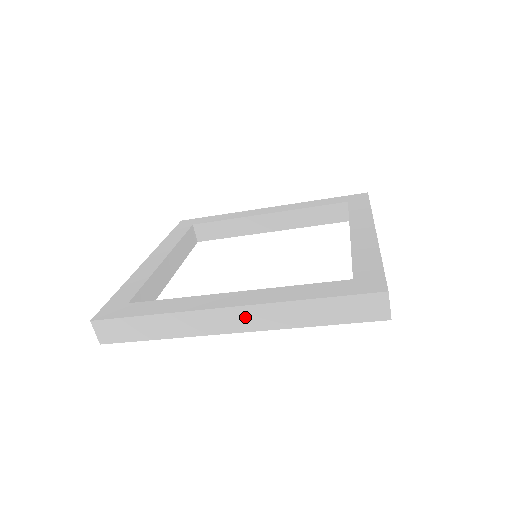
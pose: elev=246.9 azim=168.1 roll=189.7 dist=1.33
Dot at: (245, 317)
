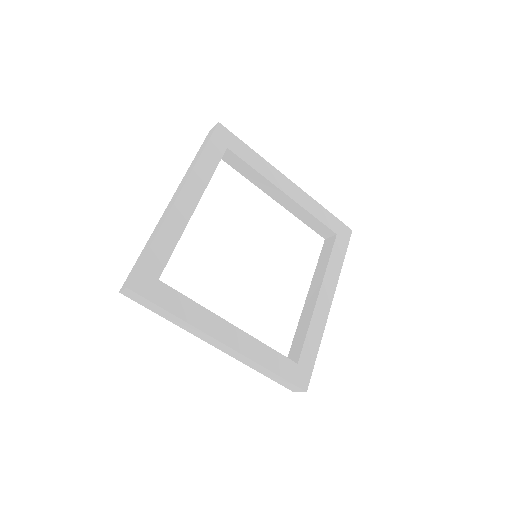
Dot at: (229, 351)
